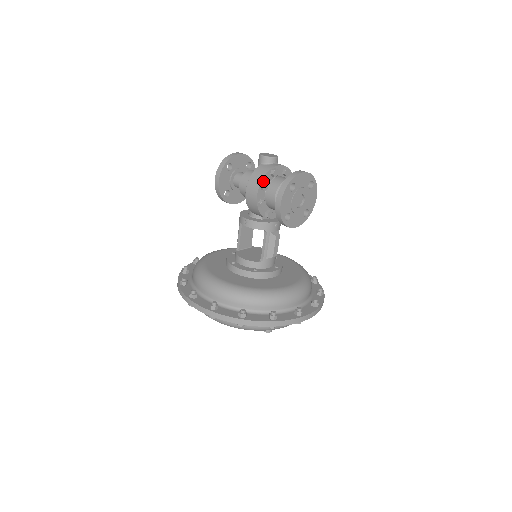
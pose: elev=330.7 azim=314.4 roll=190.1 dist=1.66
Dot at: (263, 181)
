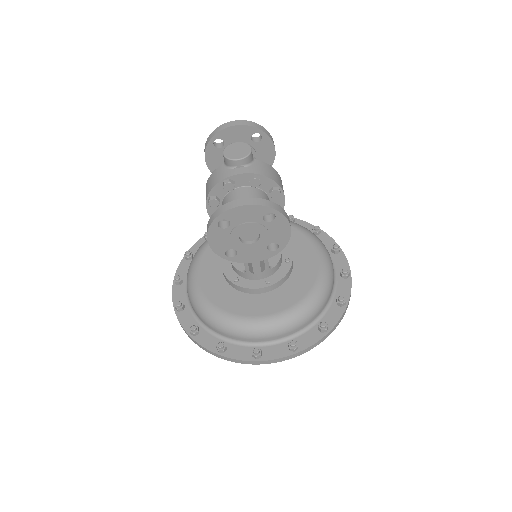
Dot at: (212, 195)
